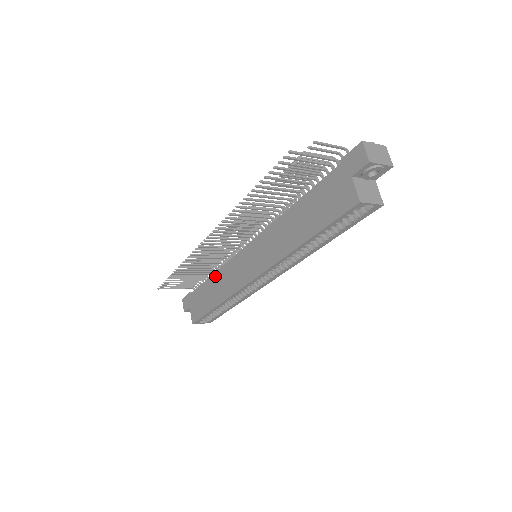
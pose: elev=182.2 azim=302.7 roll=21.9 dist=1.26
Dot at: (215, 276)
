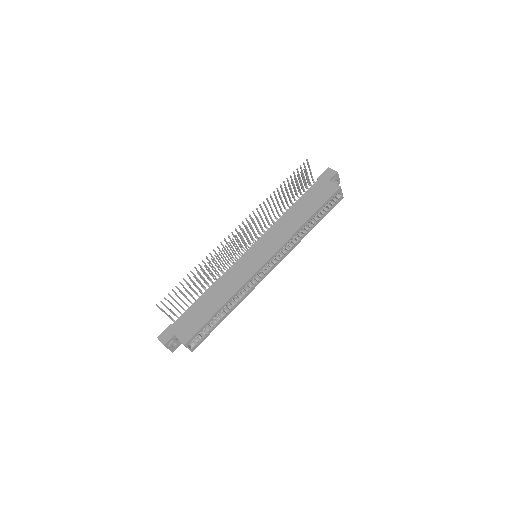
Dot at: (213, 287)
